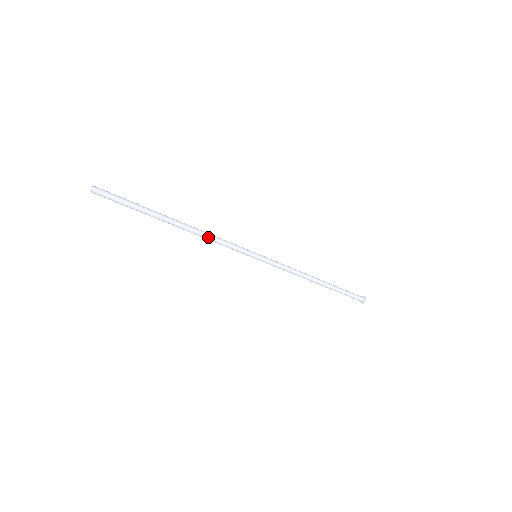
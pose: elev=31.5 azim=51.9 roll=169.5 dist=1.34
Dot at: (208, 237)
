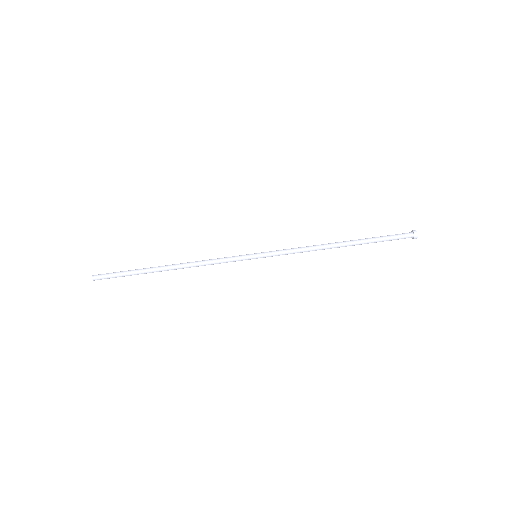
Dot at: (199, 262)
